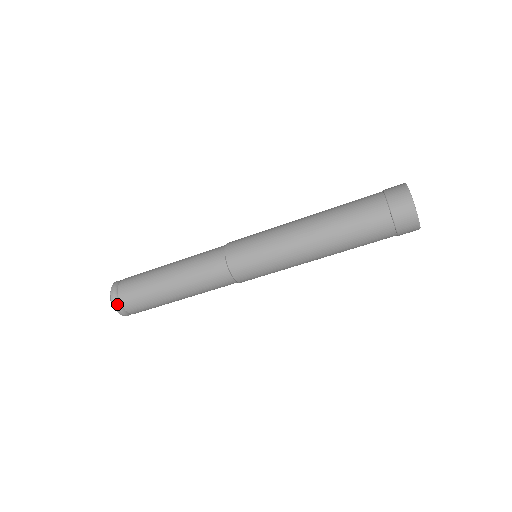
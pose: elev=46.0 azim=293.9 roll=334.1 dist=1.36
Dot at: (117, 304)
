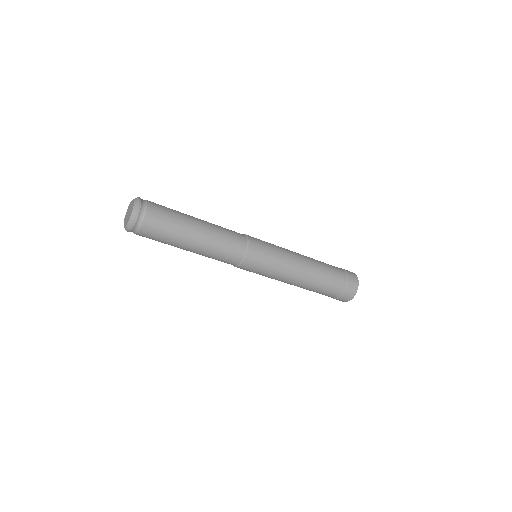
Dot at: (140, 214)
